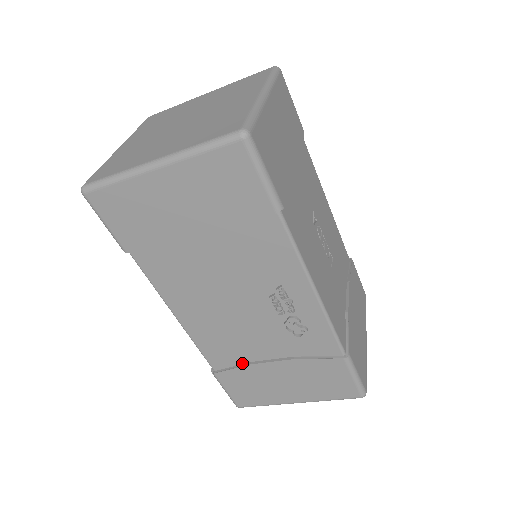
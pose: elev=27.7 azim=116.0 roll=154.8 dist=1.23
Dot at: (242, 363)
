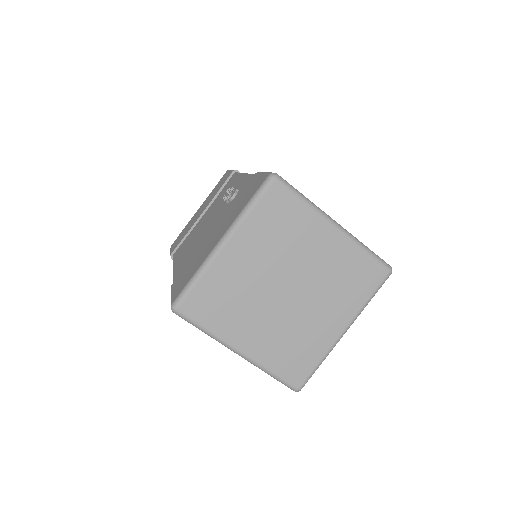
Dot at: occluded
